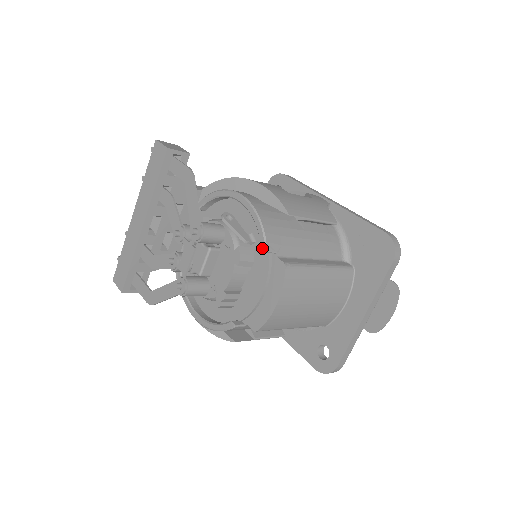
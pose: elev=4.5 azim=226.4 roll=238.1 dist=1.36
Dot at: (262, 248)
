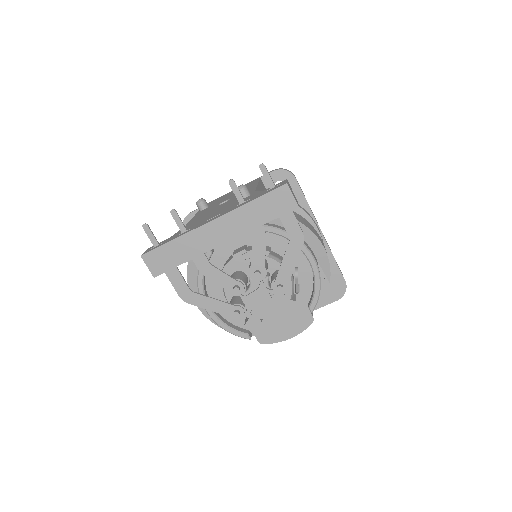
Dot at: (311, 309)
